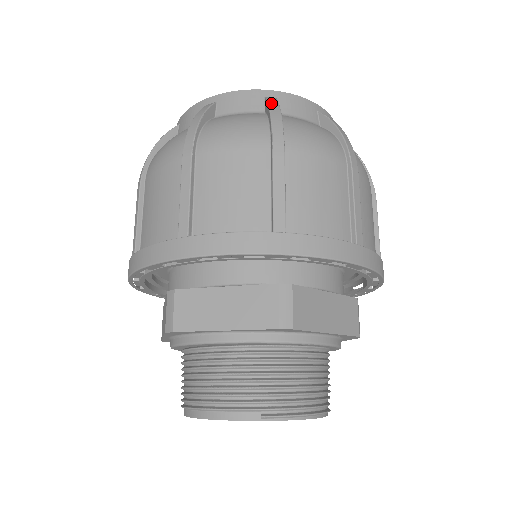
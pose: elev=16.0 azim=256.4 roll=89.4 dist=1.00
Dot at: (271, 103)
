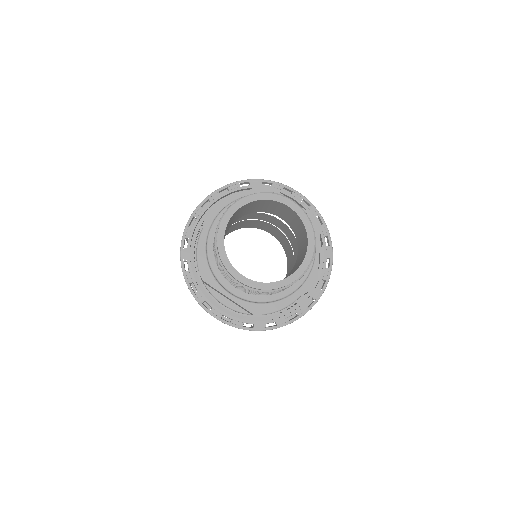
Dot at: occluded
